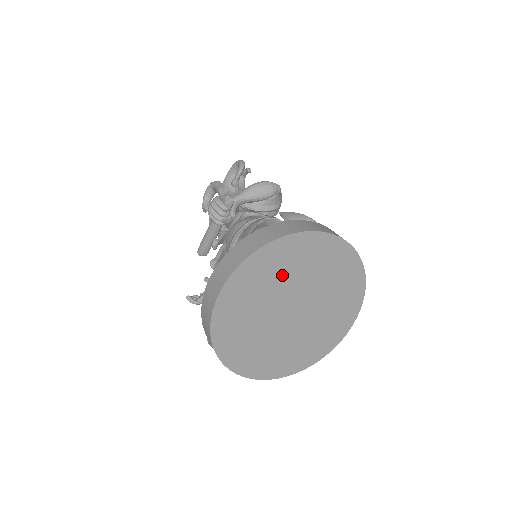
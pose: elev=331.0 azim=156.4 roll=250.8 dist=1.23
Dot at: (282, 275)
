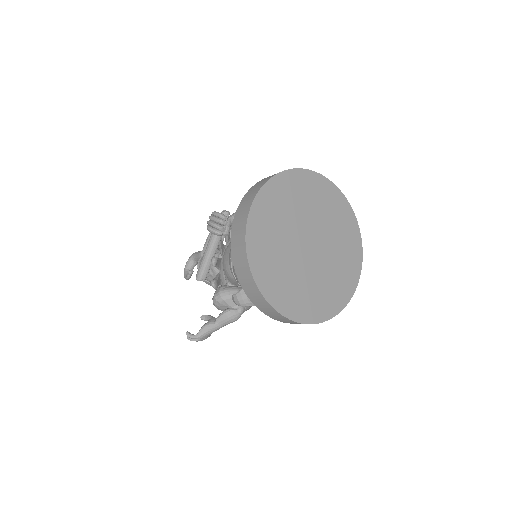
Dot at: (296, 205)
